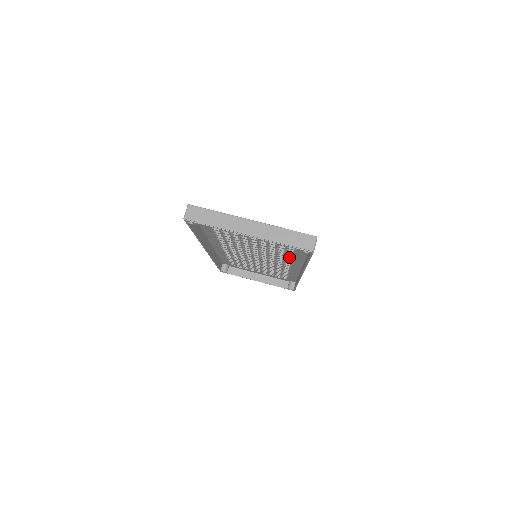
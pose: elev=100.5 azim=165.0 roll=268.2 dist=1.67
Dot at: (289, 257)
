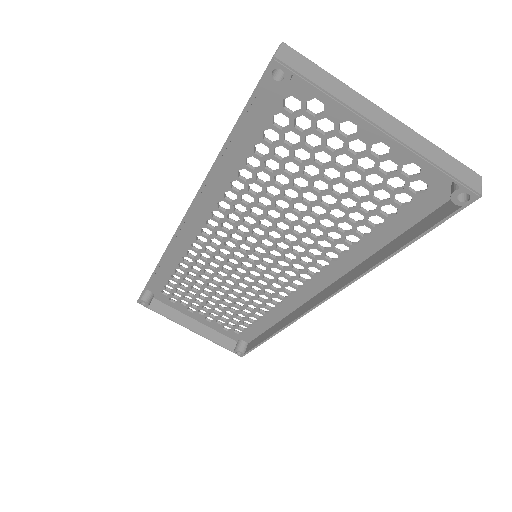
Dot at: (328, 258)
